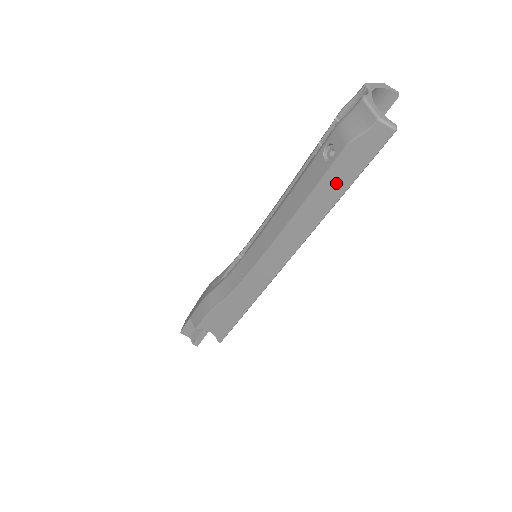
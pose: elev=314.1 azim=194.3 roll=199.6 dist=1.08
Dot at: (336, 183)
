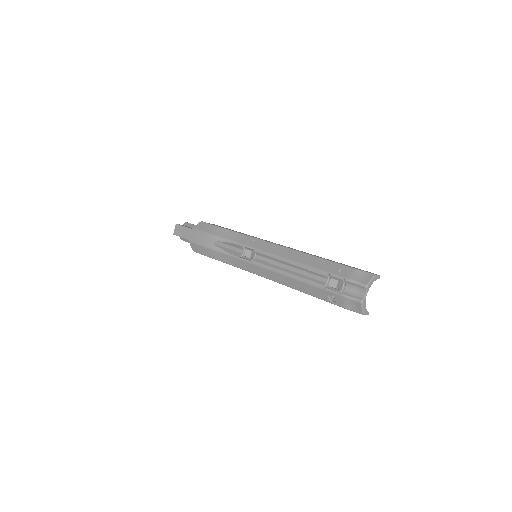
Dot at: occluded
